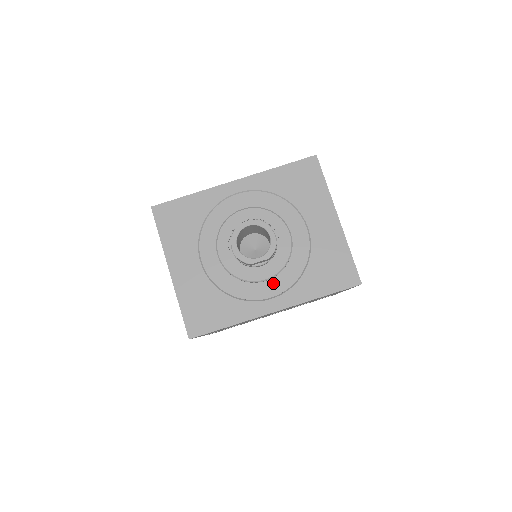
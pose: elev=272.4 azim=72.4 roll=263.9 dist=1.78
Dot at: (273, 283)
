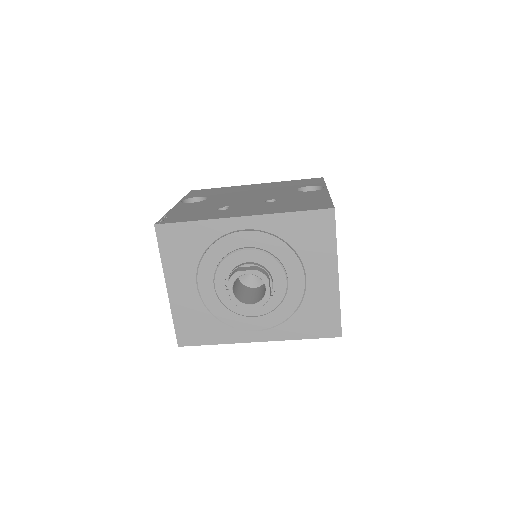
Dot at: (261, 319)
